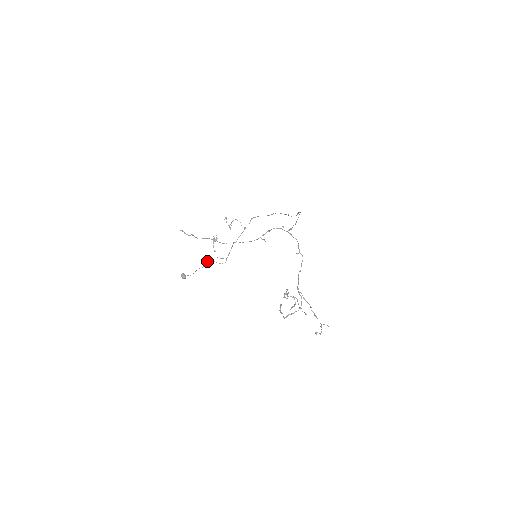
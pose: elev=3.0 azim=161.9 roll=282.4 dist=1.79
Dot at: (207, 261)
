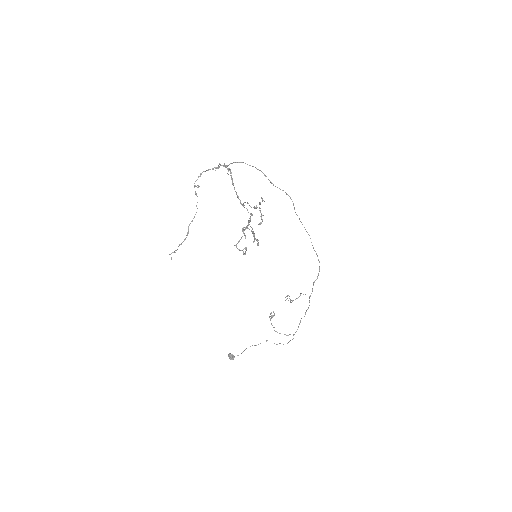
Dot at: (266, 341)
